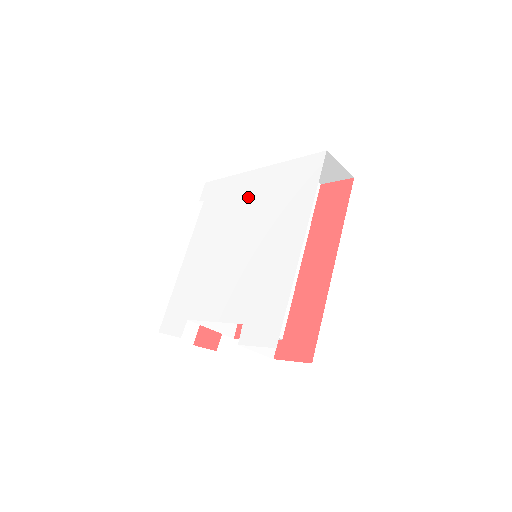
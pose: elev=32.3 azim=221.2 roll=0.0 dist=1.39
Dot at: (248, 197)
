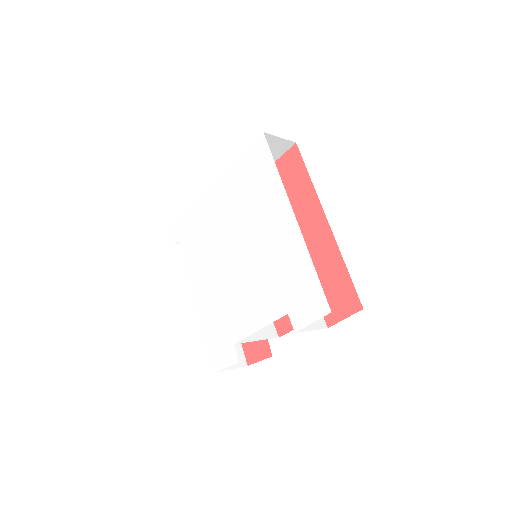
Dot at: (219, 212)
